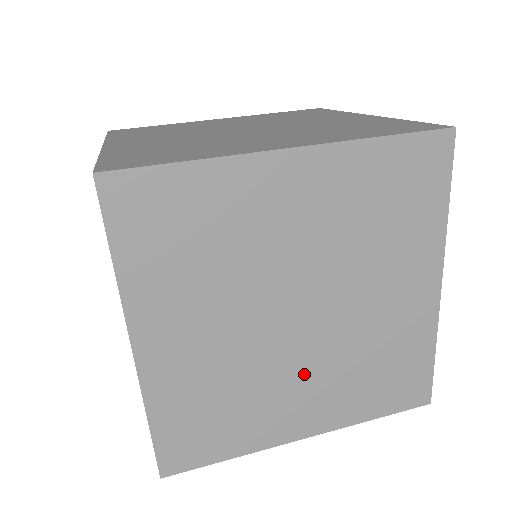
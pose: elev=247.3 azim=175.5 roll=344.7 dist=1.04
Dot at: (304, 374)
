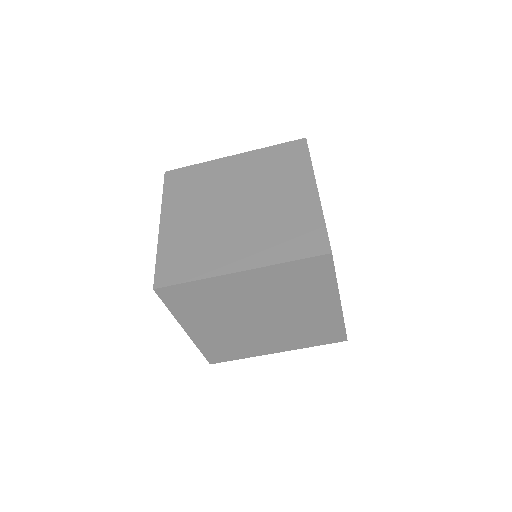
Dot at: (270, 335)
